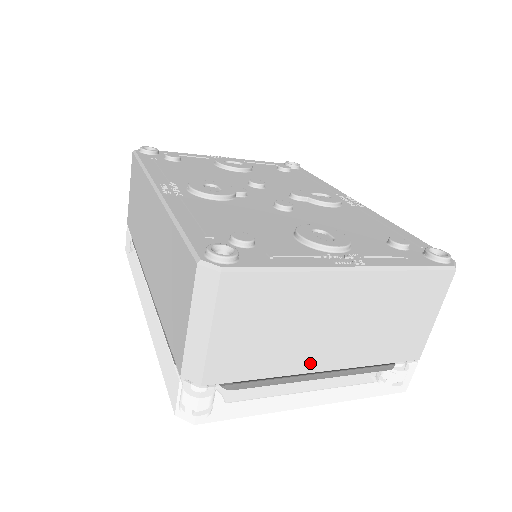
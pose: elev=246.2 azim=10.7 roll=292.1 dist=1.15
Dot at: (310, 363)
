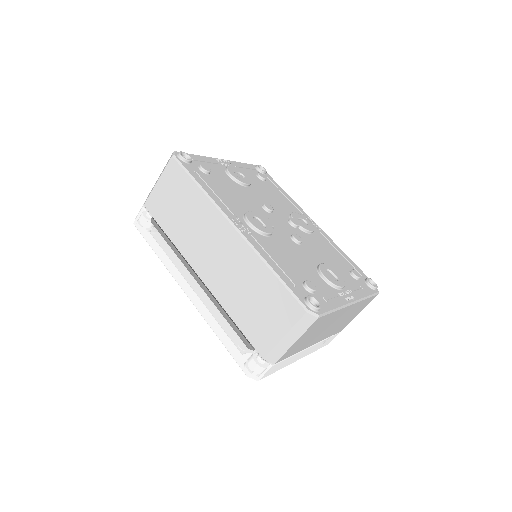
Dot at: (312, 343)
